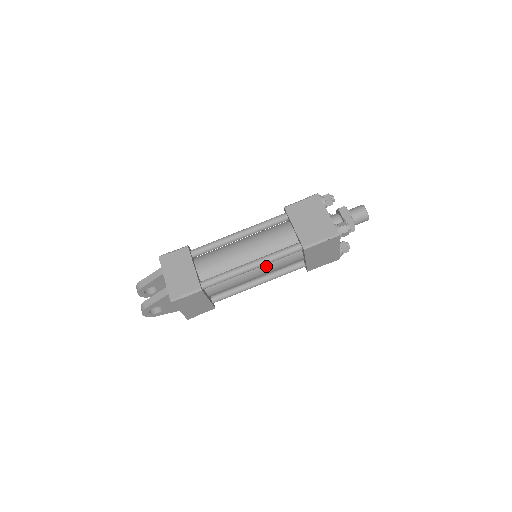
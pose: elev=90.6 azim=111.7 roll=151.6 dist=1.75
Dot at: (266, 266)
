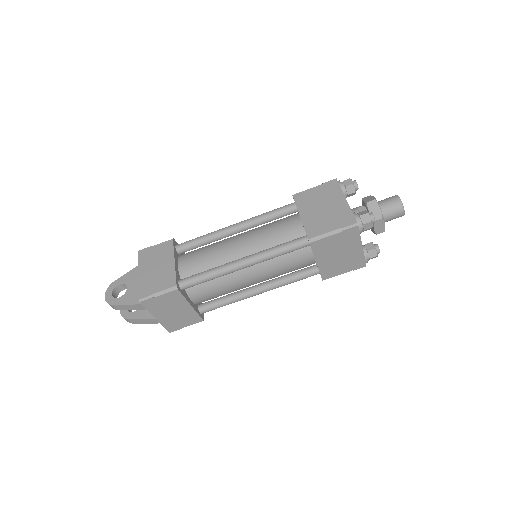
Dot at: occluded
